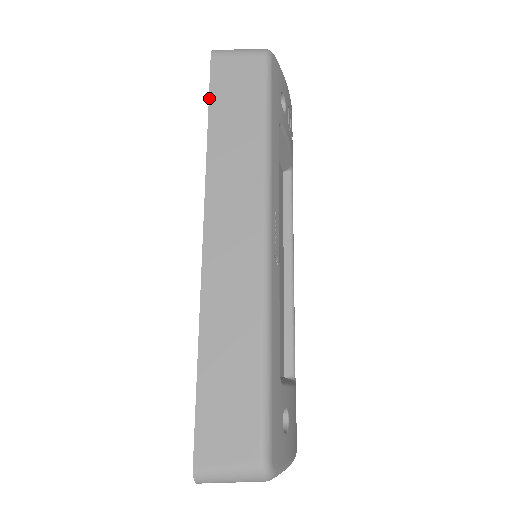
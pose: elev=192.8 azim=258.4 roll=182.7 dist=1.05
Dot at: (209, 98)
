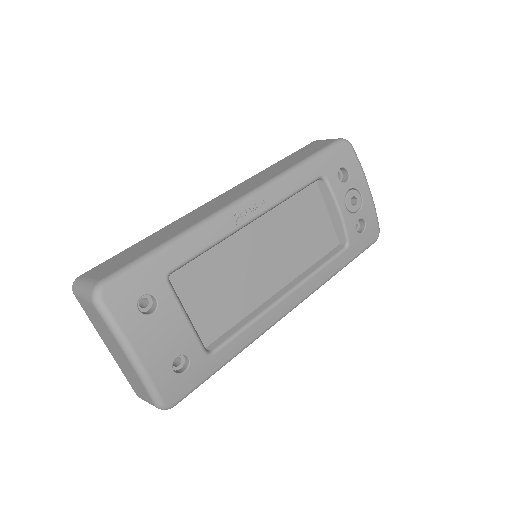
Dot at: (291, 154)
